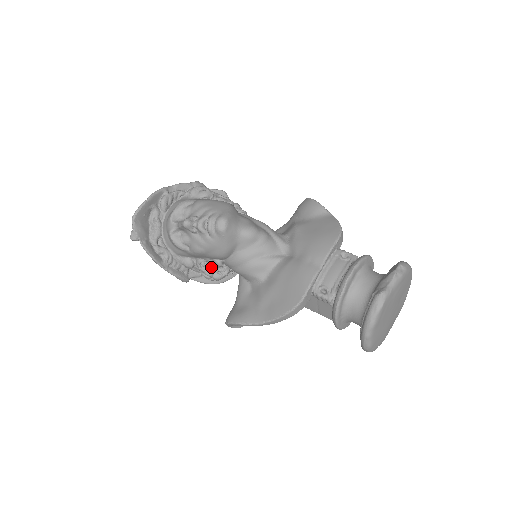
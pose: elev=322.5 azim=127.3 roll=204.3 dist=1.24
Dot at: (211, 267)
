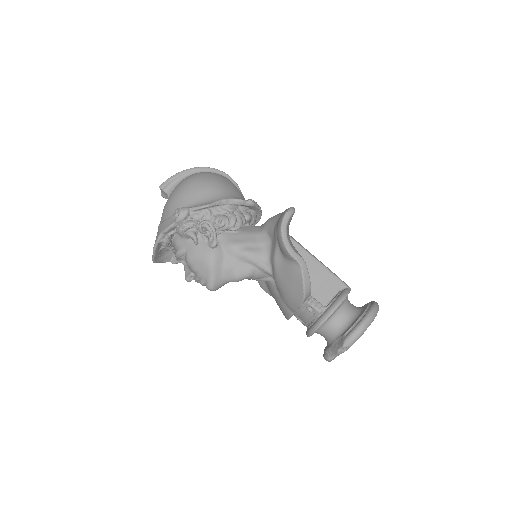
Dot at: occluded
